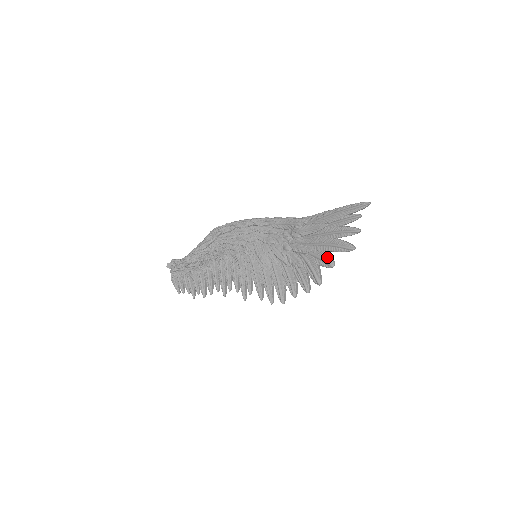
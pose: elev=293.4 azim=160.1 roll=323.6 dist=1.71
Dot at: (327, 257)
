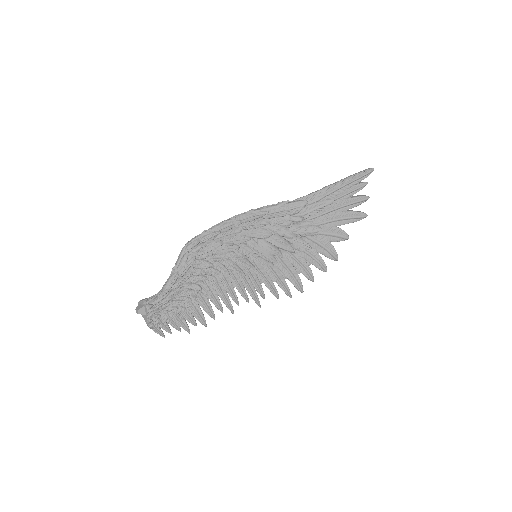
Dot at: (341, 231)
